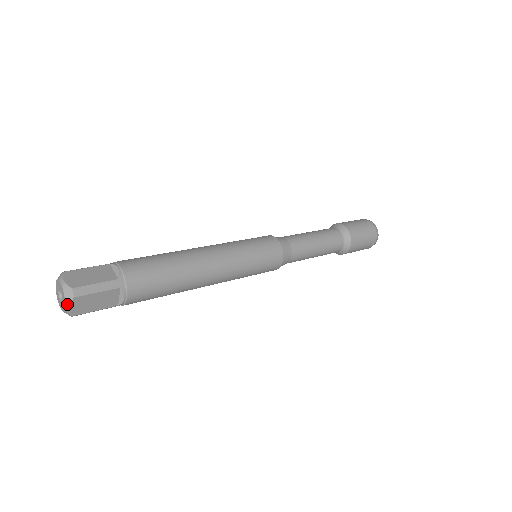
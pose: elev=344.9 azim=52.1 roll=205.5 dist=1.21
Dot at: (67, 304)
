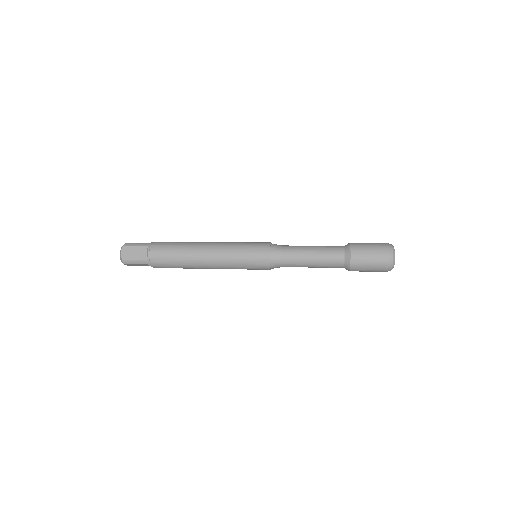
Dot at: (121, 251)
